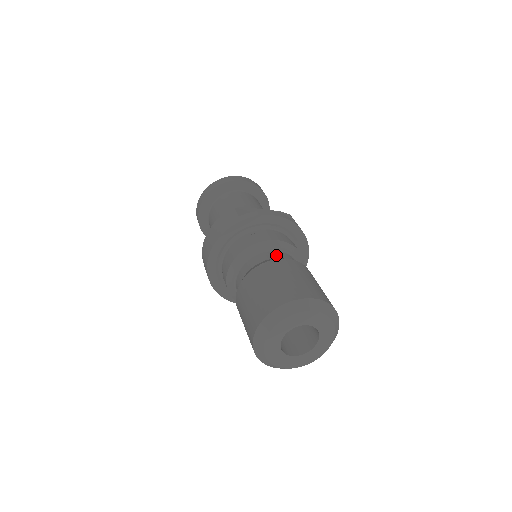
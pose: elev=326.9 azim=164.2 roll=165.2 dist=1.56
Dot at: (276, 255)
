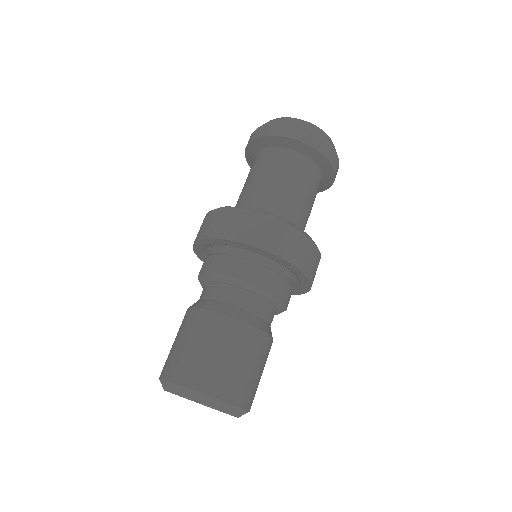
Dot at: (222, 295)
